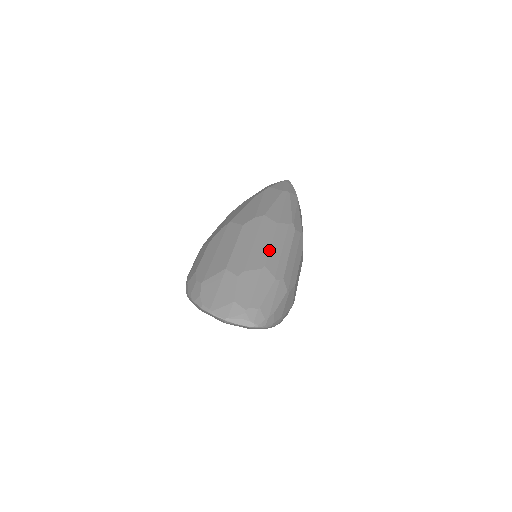
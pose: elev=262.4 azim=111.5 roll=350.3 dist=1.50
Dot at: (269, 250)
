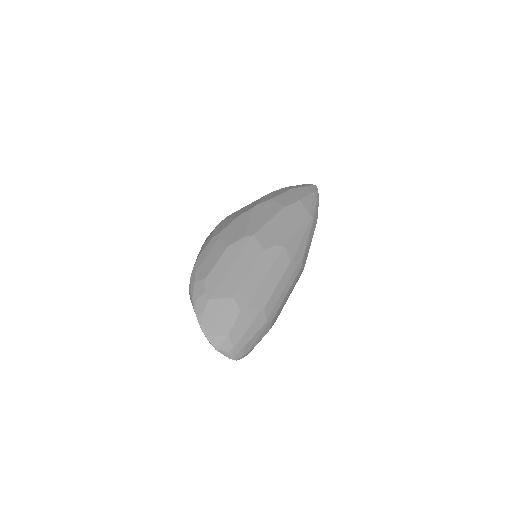
Dot at: (274, 291)
